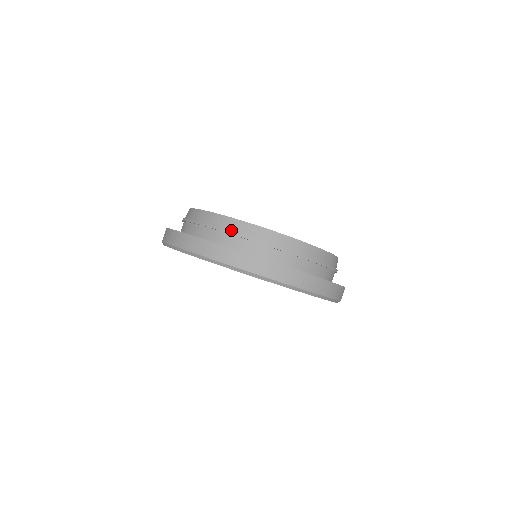
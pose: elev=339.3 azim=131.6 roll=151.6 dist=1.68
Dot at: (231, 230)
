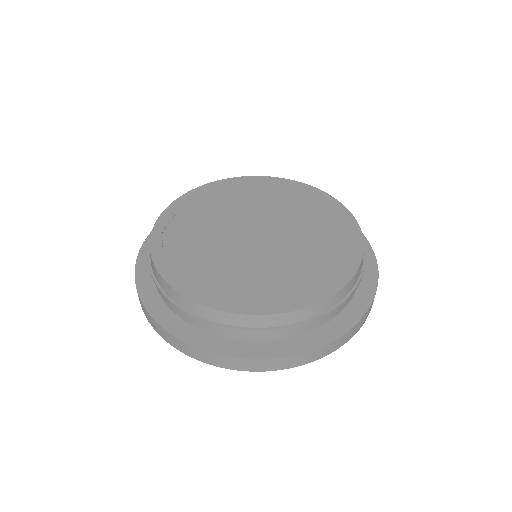
Dot at: (295, 323)
